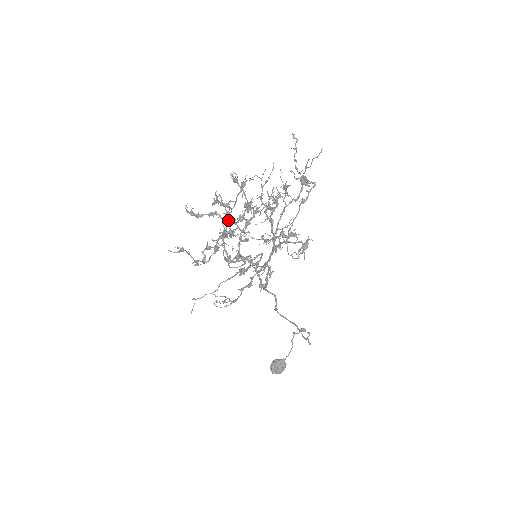
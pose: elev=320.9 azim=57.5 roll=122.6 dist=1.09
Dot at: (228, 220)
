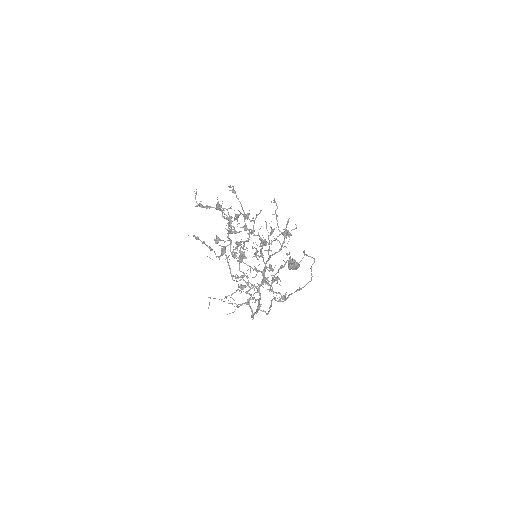
Dot at: (231, 226)
